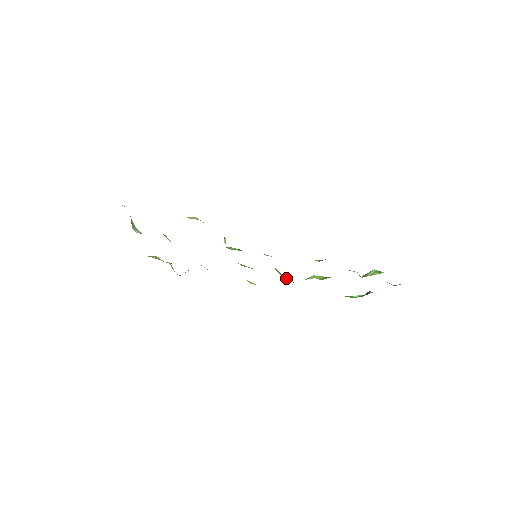
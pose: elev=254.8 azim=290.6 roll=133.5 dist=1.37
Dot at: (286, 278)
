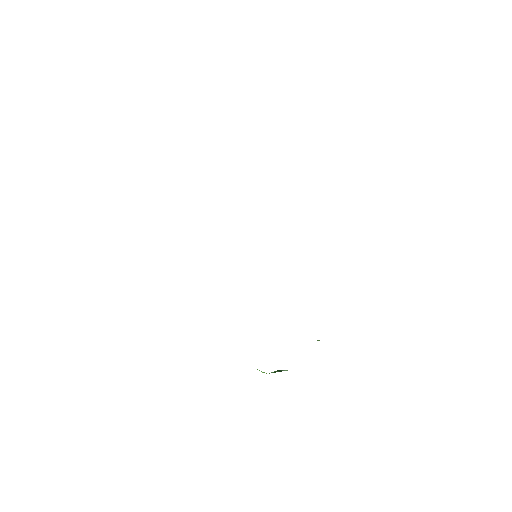
Dot at: occluded
